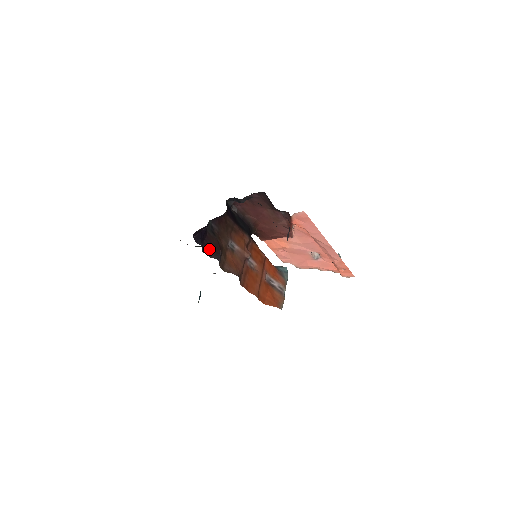
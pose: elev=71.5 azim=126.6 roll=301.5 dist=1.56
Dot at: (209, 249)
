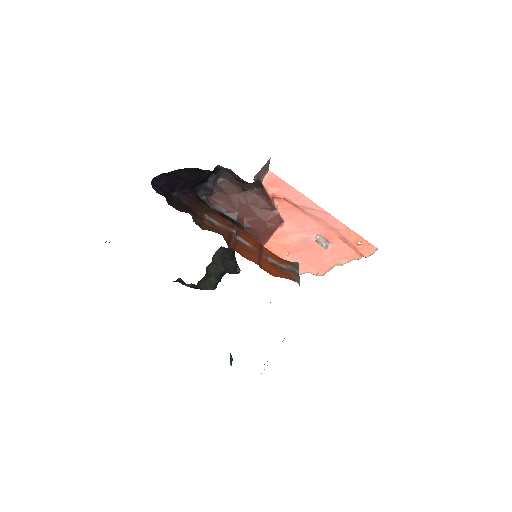
Dot at: (177, 207)
